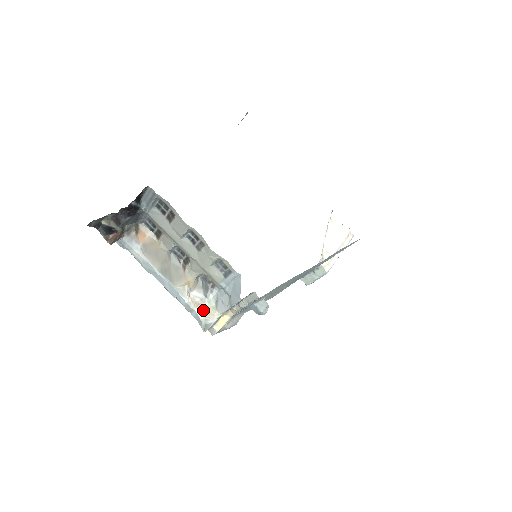
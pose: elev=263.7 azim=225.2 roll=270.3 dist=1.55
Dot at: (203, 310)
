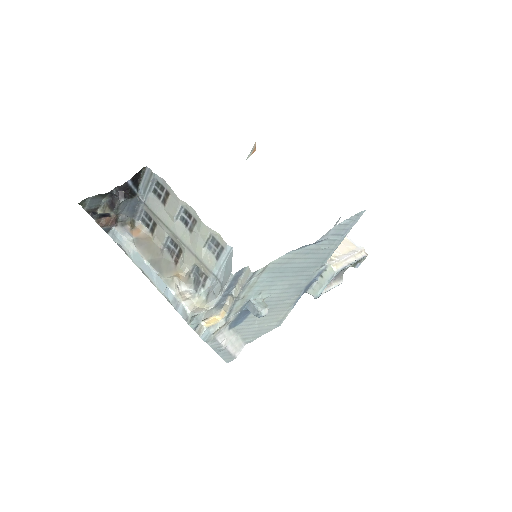
Dot at: (191, 305)
